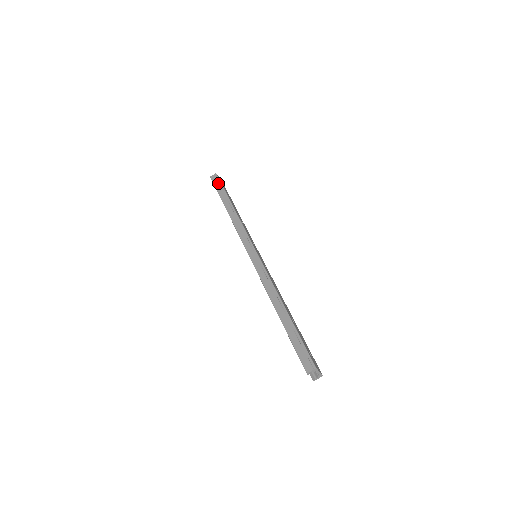
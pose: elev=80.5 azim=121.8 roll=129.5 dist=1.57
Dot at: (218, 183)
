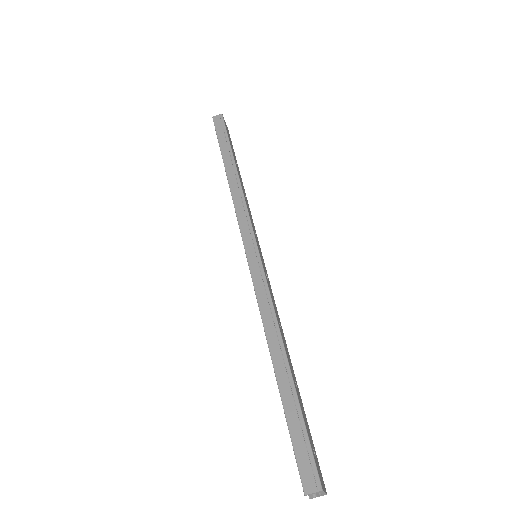
Dot at: (222, 129)
